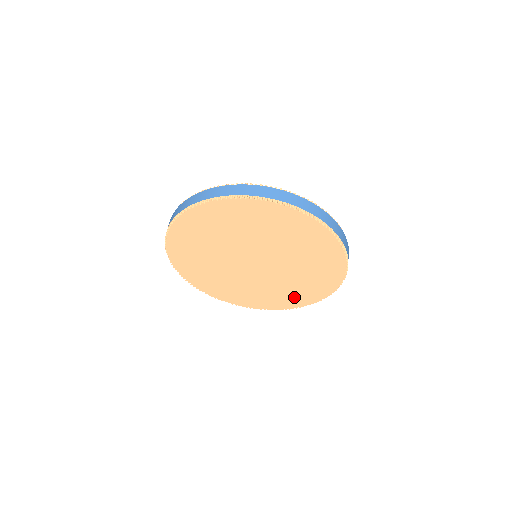
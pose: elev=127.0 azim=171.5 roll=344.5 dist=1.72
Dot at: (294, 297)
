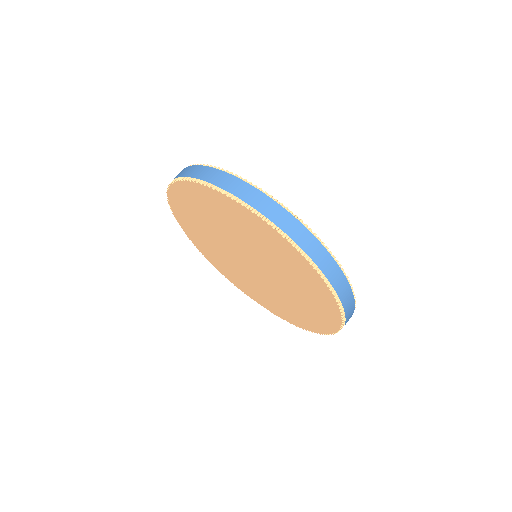
Dot at: (310, 318)
